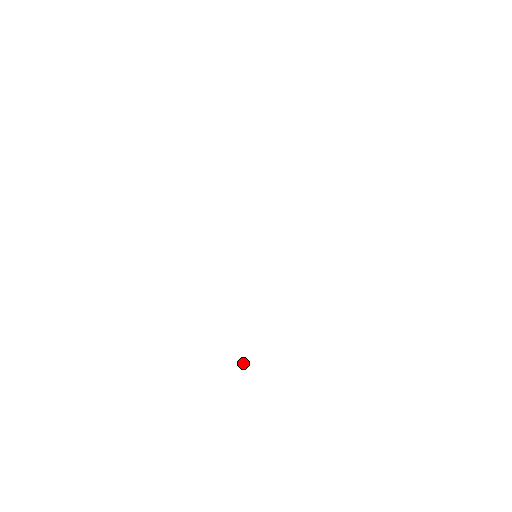
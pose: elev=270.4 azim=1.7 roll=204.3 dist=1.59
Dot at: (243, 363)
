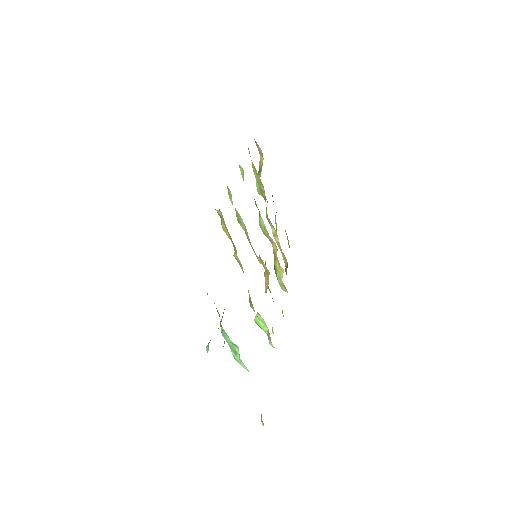
Dot at: occluded
